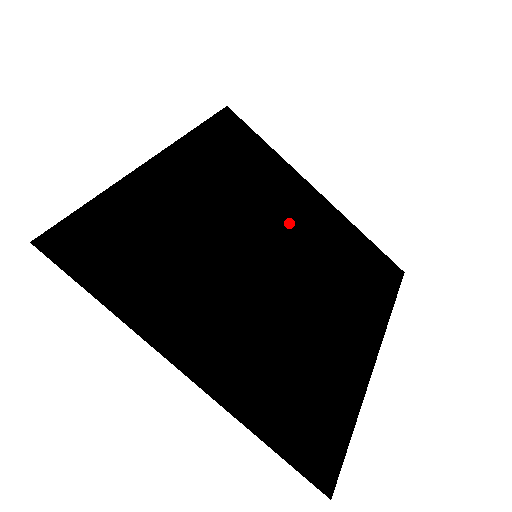
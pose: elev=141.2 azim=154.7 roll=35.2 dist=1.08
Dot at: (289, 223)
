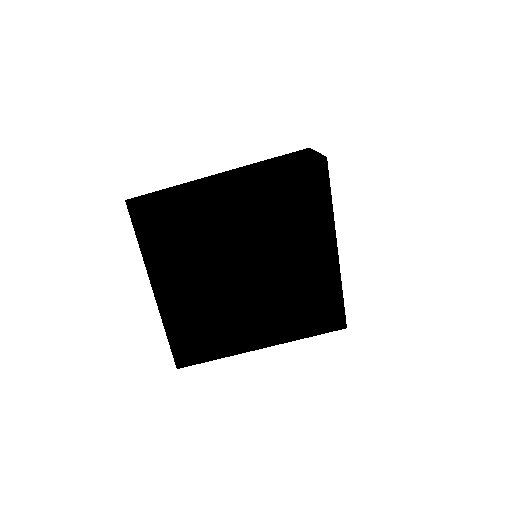
Dot at: (287, 258)
